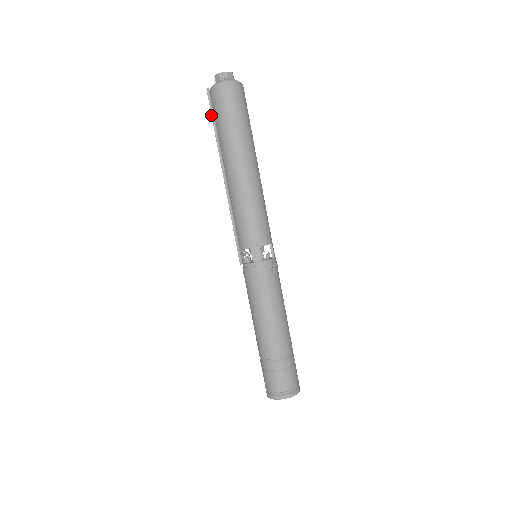
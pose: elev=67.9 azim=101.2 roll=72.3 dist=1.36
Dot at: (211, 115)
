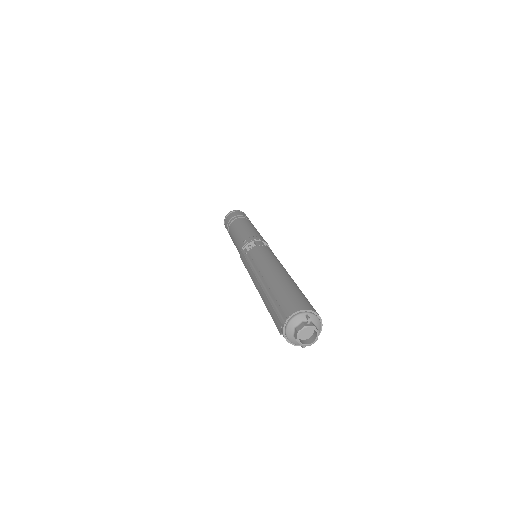
Dot at: occluded
